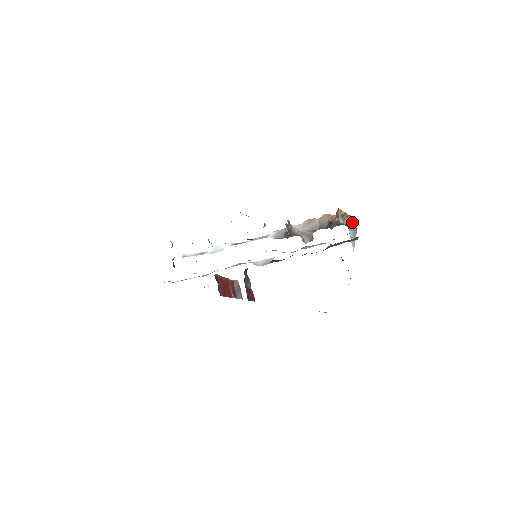
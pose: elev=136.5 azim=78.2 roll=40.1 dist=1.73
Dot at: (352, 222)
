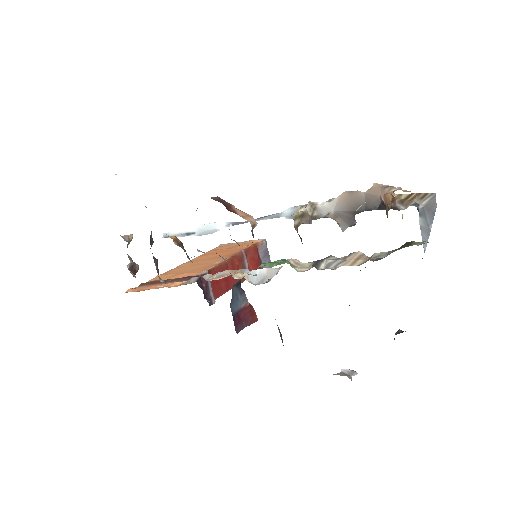
Dot at: (426, 203)
